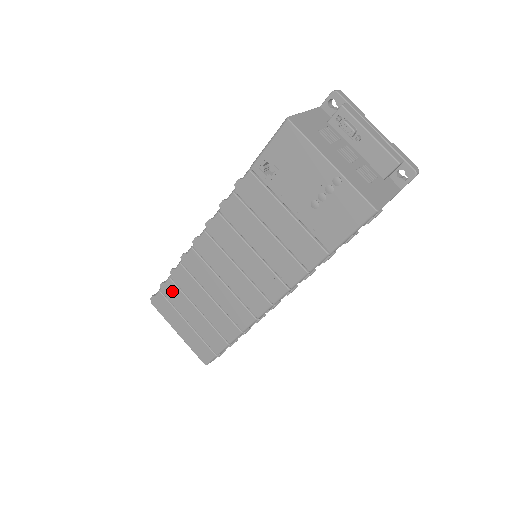
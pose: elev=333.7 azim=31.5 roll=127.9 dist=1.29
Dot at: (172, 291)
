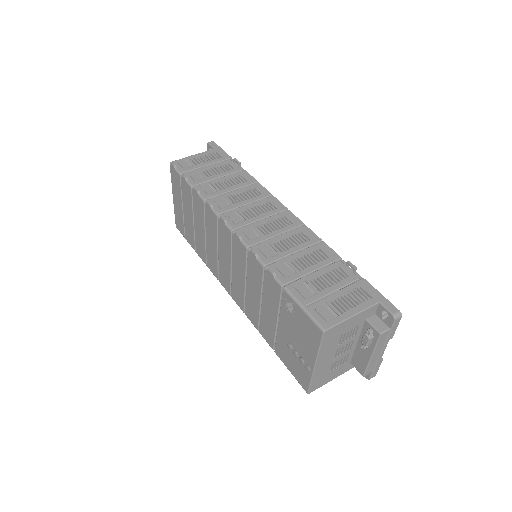
Dot at: (187, 191)
